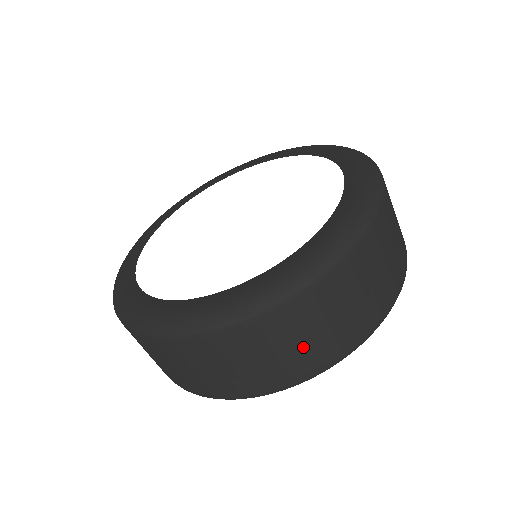
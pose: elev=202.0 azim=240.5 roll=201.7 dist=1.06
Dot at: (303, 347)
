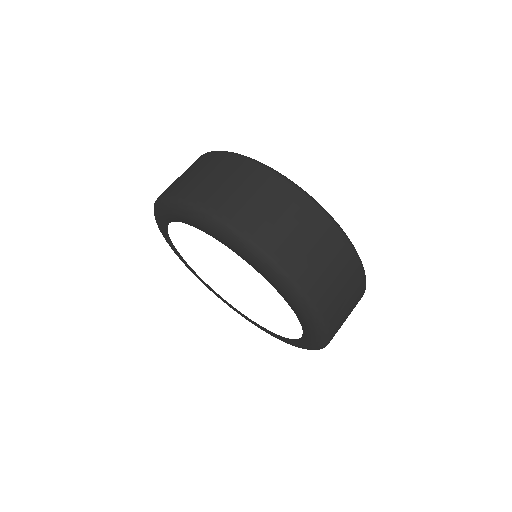
Dot at: occluded
